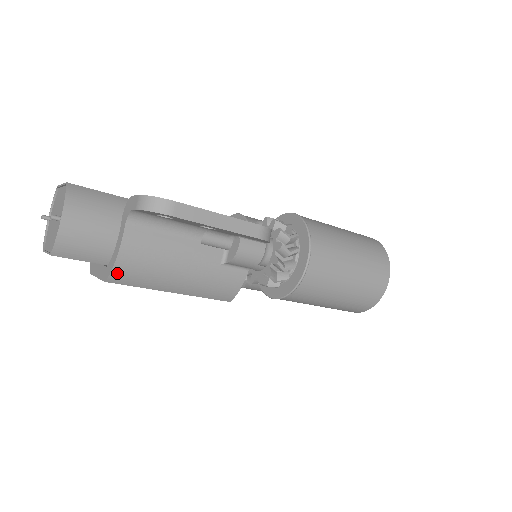
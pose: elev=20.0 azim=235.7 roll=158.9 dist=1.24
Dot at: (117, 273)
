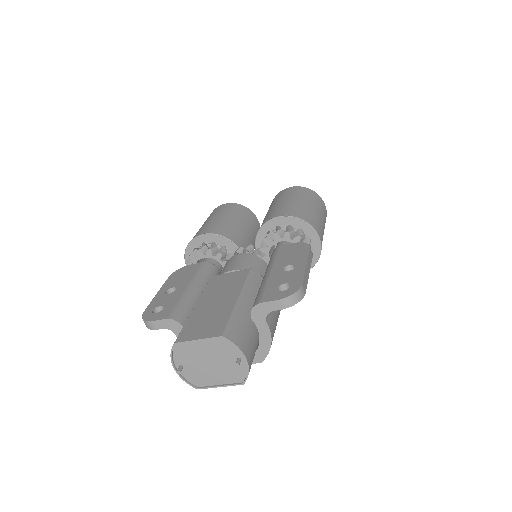
Dot at: (268, 351)
